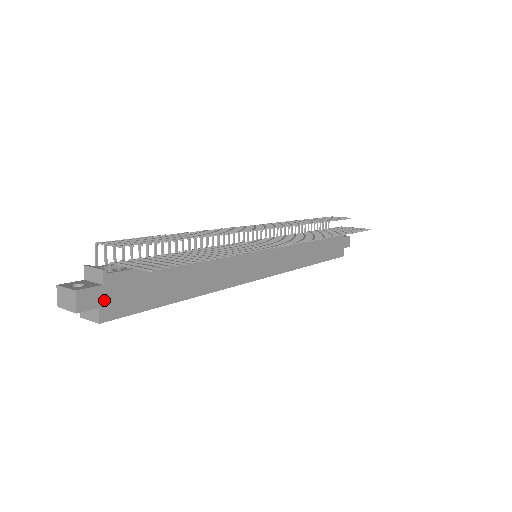
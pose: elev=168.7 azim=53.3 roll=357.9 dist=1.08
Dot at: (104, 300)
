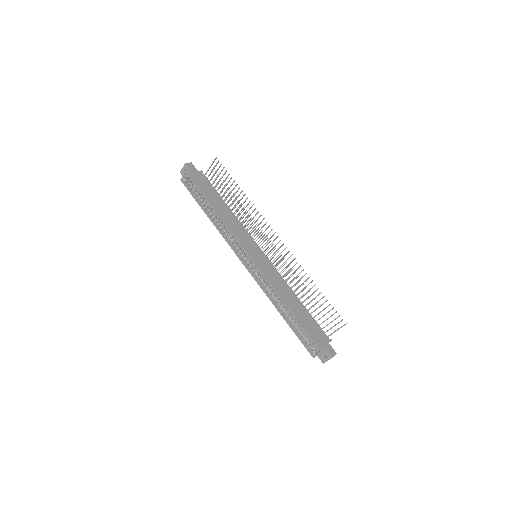
Dot at: (194, 172)
